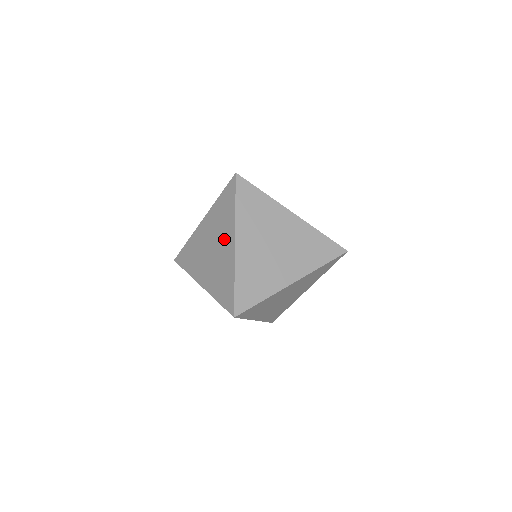
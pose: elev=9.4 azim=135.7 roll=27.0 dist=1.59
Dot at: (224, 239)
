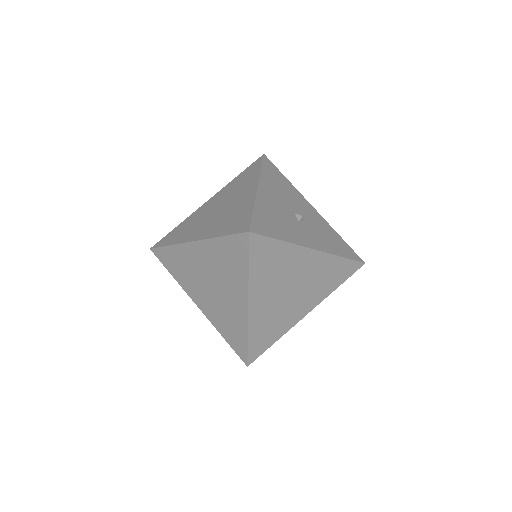
Dot at: (231, 291)
